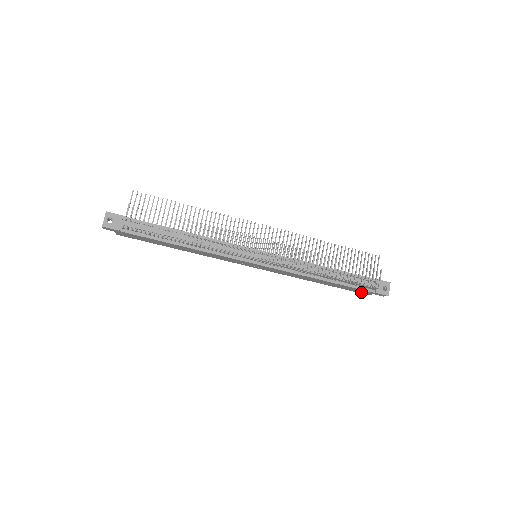
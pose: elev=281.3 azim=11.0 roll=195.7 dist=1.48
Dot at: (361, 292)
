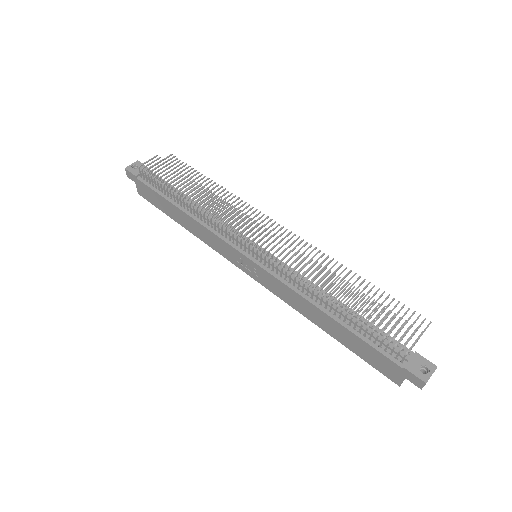
Dot at: (387, 371)
